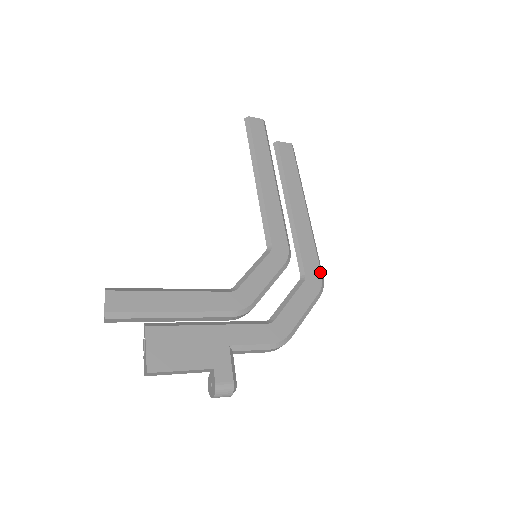
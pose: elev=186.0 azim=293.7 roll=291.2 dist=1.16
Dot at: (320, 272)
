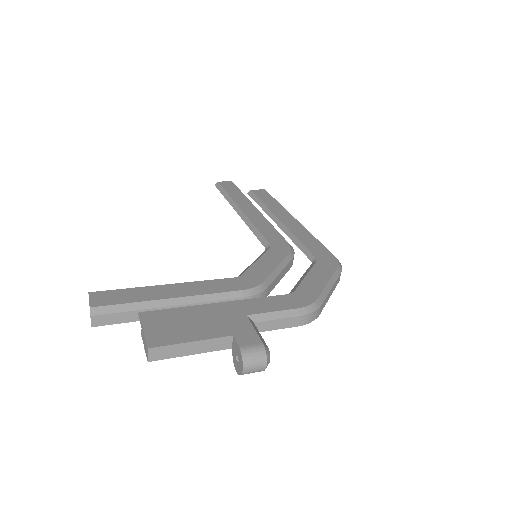
Dot at: (331, 254)
